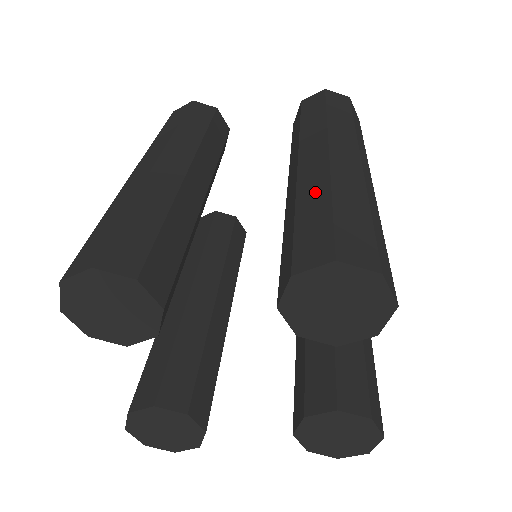
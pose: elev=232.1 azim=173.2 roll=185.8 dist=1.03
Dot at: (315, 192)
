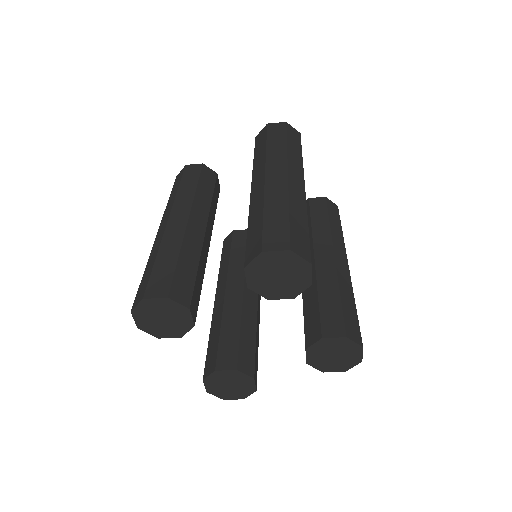
Dot at: (257, 210)
